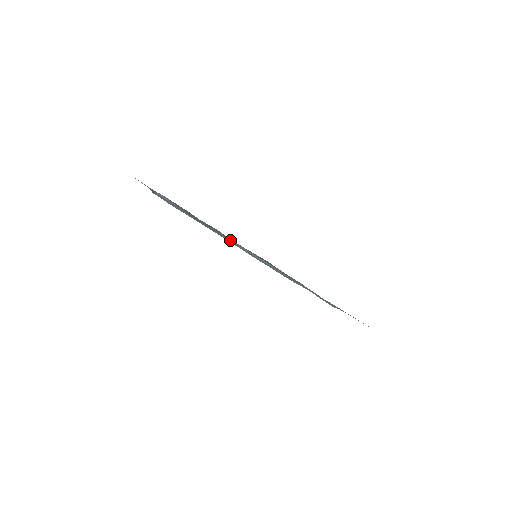
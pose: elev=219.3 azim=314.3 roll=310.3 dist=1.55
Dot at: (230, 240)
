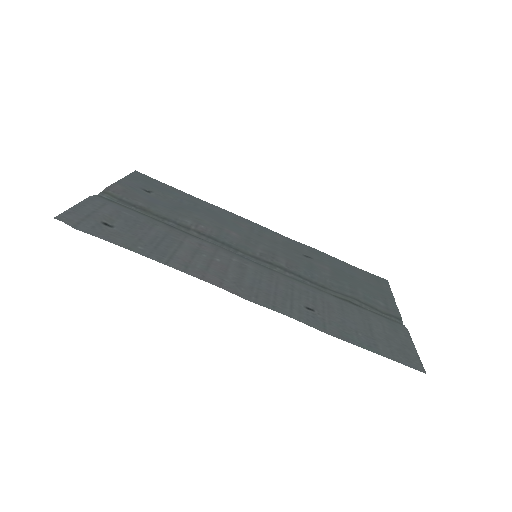
Dot at: (203, 240)
